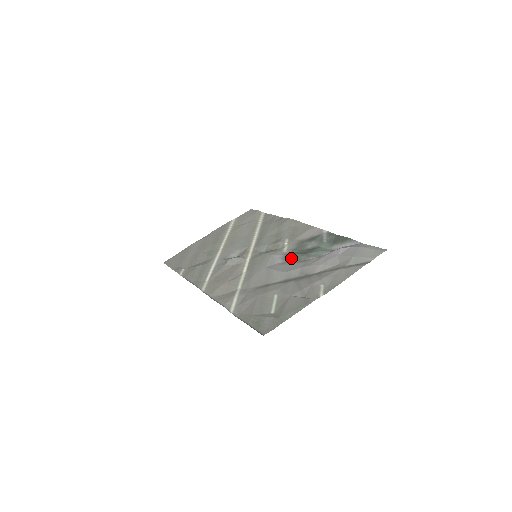
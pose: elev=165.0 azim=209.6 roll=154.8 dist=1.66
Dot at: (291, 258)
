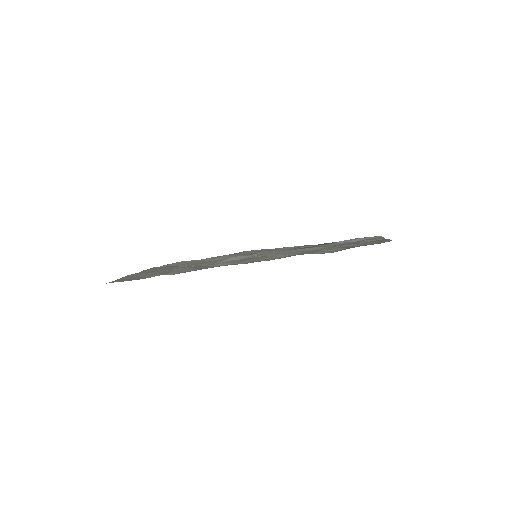
Dot at: (303, 248)
